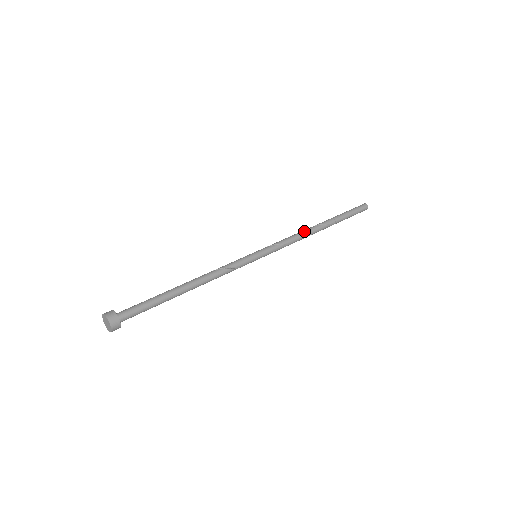
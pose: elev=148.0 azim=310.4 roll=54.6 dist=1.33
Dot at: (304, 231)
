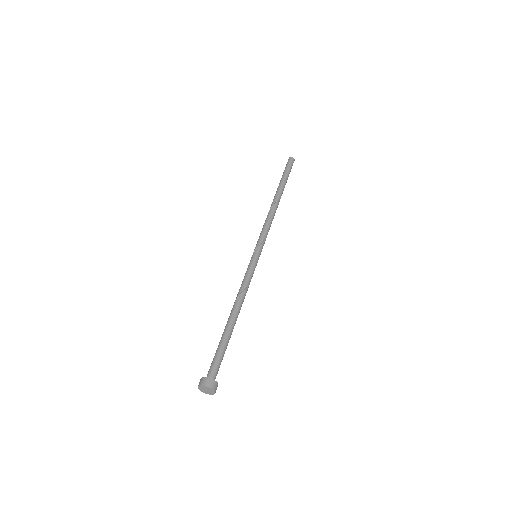
Dot at: occluded
